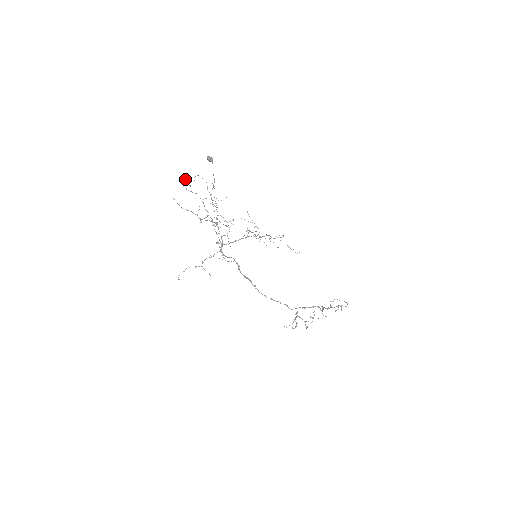
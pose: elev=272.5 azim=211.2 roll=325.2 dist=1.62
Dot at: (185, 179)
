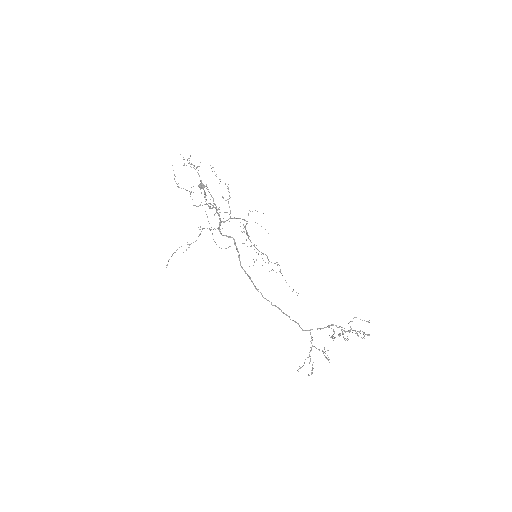
Dot at: (184, 159)
